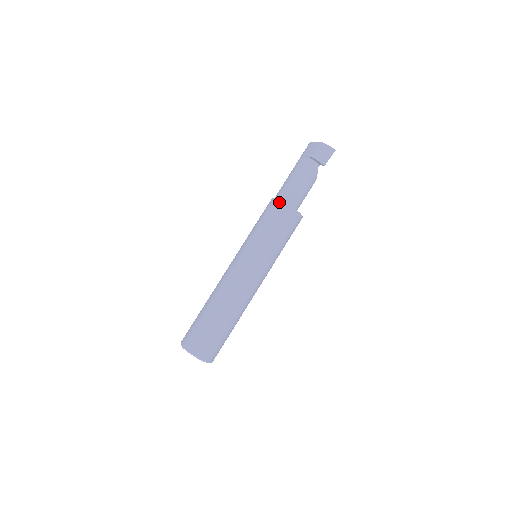
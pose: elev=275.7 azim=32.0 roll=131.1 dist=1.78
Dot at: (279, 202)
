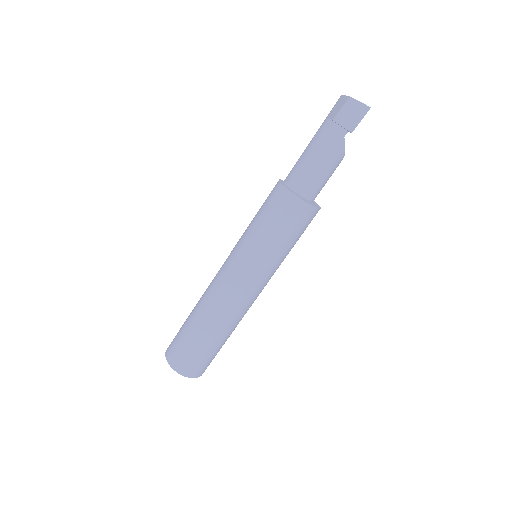
Dot at: (280, 188)
